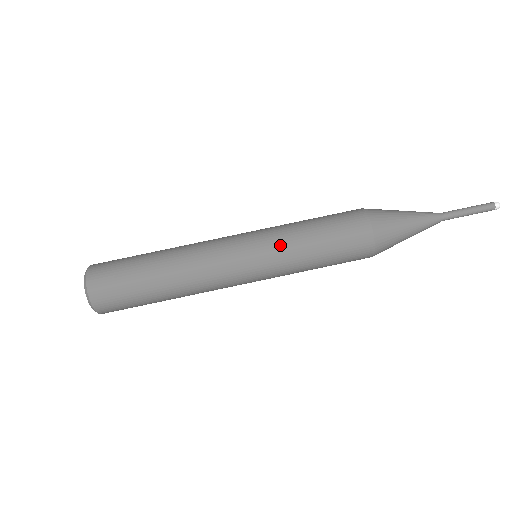
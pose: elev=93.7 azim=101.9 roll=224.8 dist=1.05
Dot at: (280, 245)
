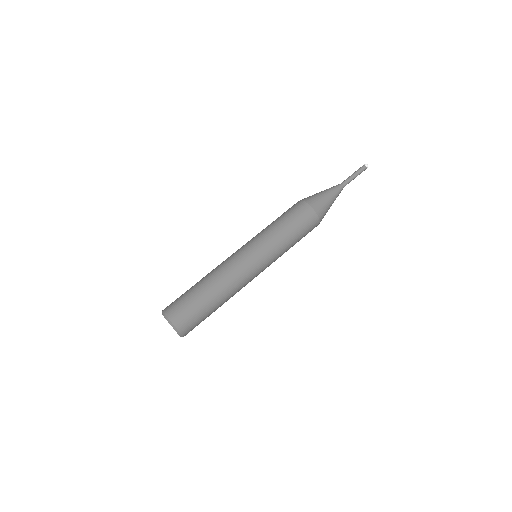
Dot at: (268, 240)
